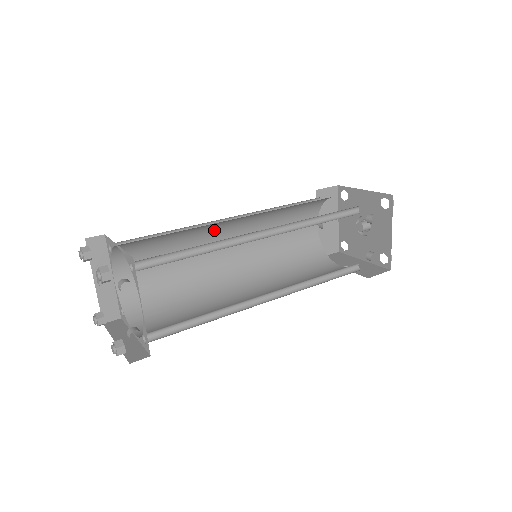
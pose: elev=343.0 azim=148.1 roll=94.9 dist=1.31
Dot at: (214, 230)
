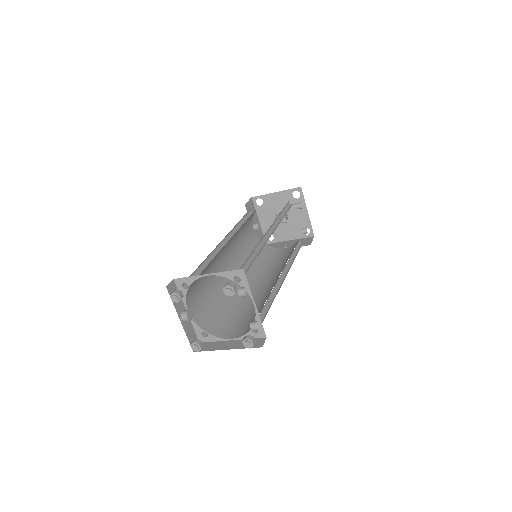
Dot at: (221, 251)
